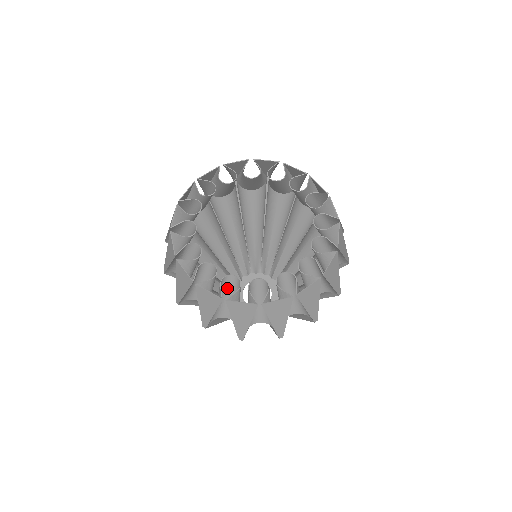
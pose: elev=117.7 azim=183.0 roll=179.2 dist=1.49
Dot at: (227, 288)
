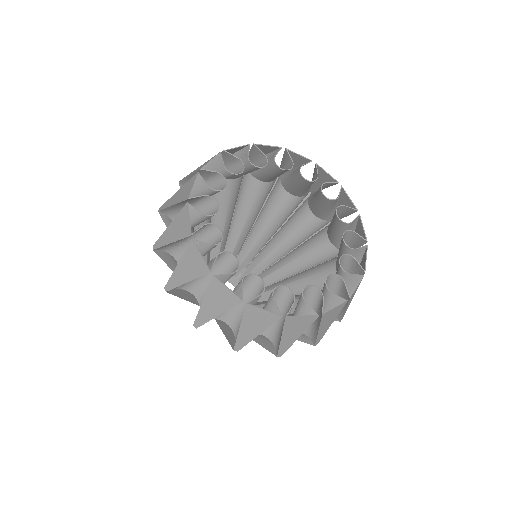
Dot at: occluded
